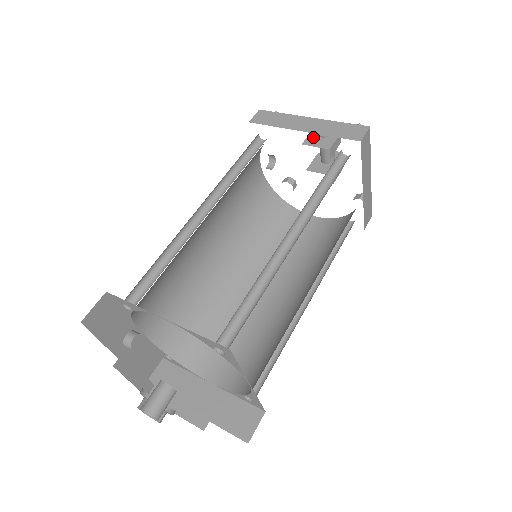
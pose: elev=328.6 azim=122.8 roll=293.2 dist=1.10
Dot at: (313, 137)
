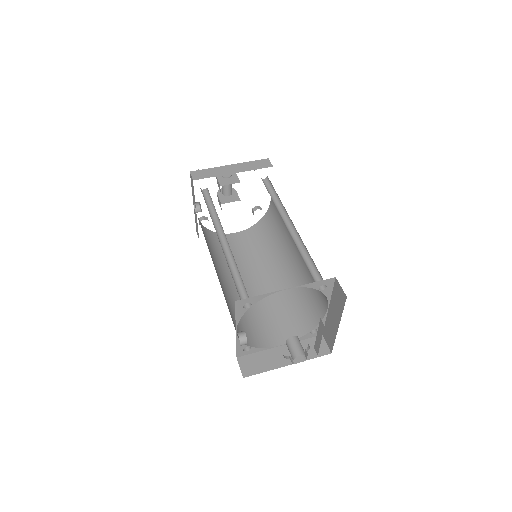
Dot at: (222, 180)
